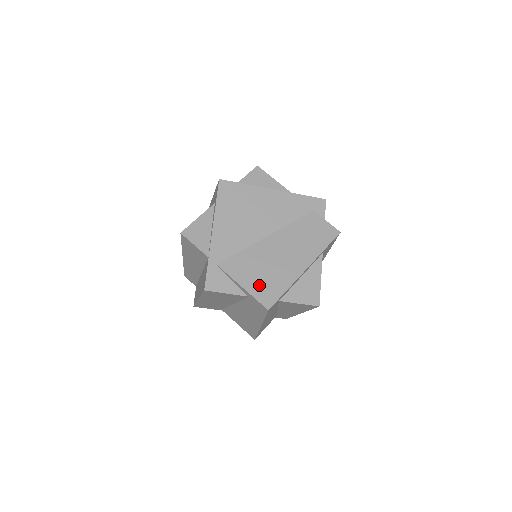
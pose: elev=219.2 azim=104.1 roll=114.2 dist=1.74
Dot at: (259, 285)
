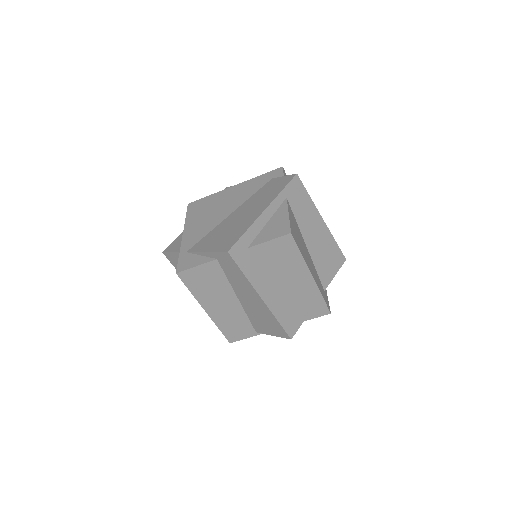
Dot at: (221, 242)
